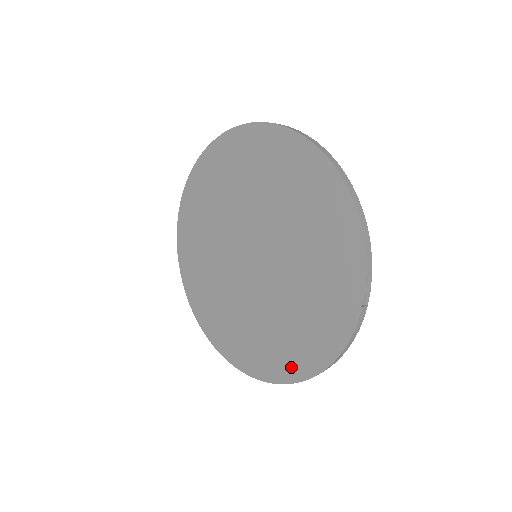
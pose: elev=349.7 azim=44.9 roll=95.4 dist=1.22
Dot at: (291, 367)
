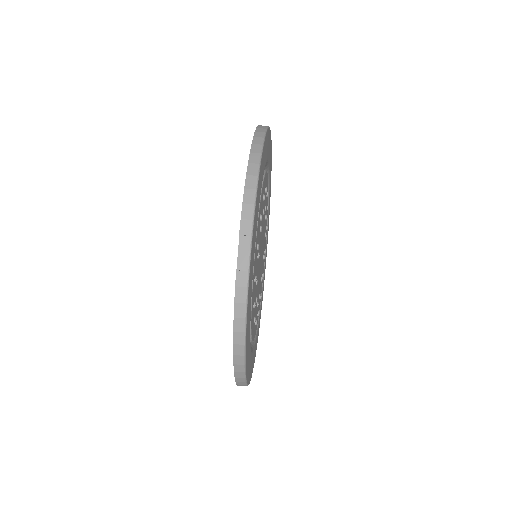
Dot at: occluded
